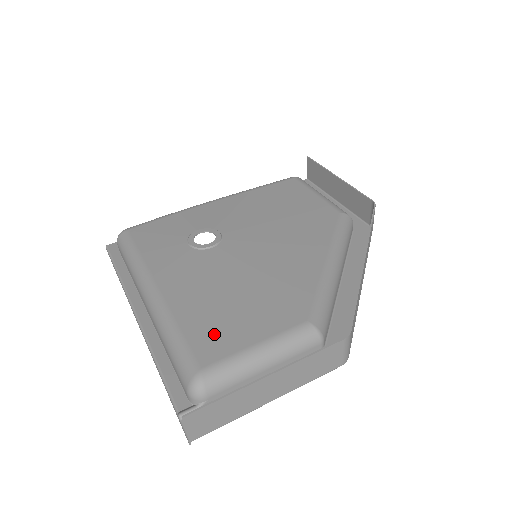
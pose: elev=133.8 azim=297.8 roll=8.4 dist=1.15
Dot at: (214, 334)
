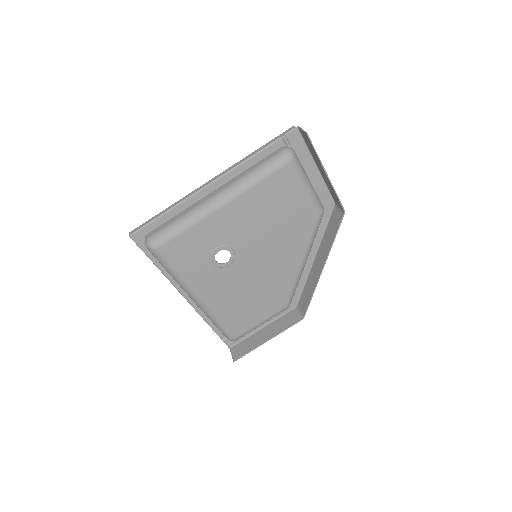
Dot at: (239, 322)
